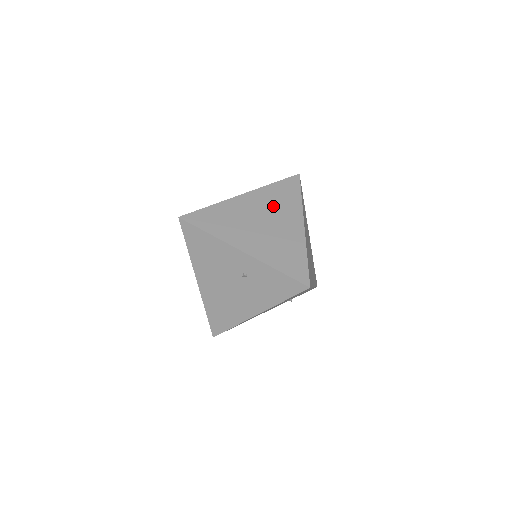
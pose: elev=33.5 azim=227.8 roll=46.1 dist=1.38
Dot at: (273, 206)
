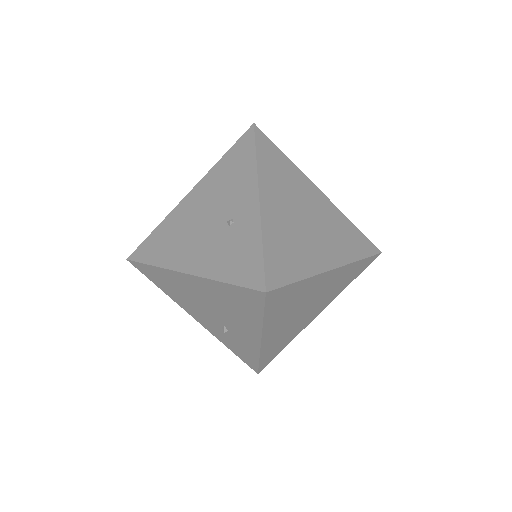
Dot at: (330, 227)
